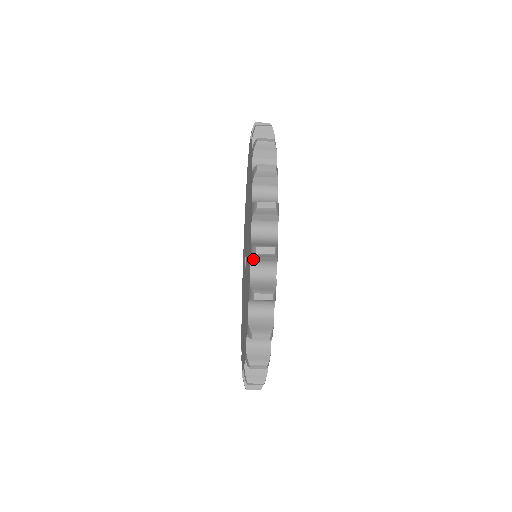
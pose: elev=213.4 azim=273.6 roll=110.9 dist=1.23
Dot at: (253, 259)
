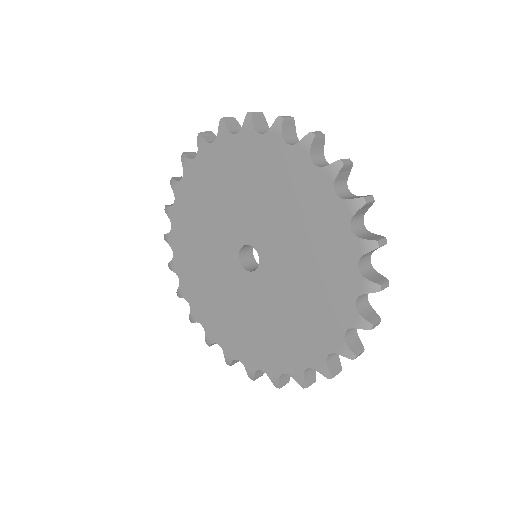
Dot at: (366, 293)
